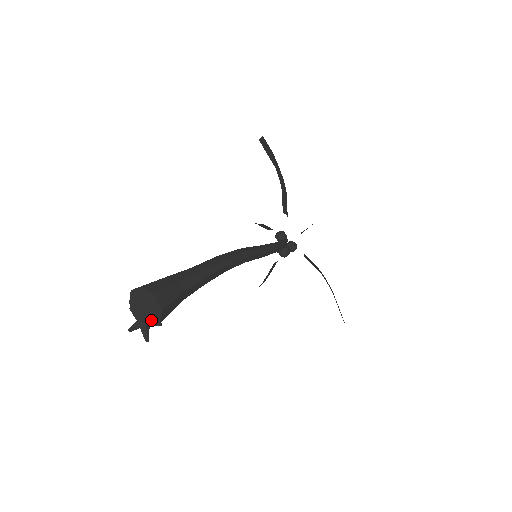
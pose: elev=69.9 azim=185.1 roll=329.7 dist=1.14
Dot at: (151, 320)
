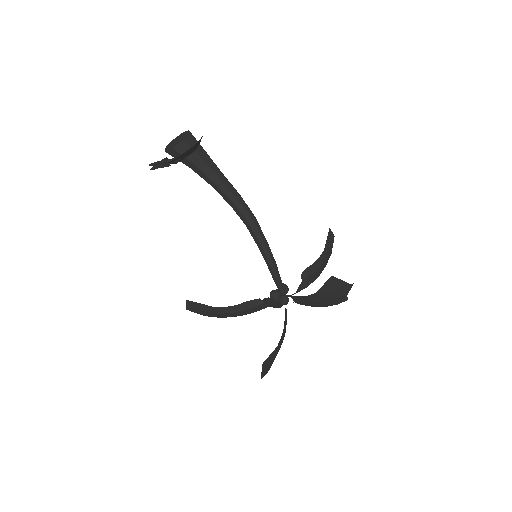
Dot at: (171, 147)
